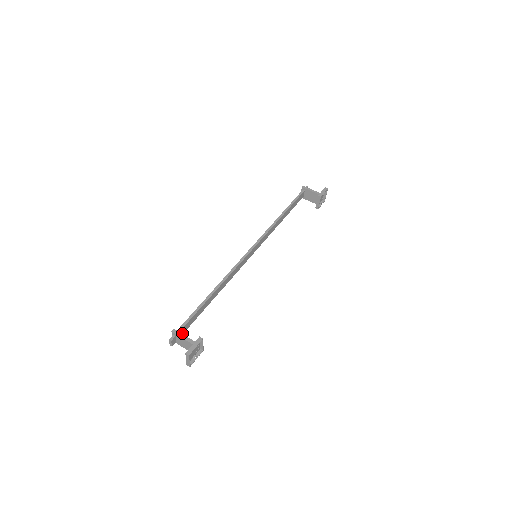
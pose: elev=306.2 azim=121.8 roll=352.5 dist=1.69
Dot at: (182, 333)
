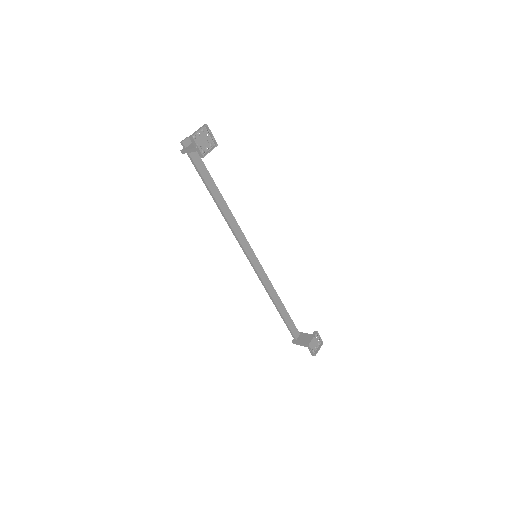
Dot at: (192, 156)
